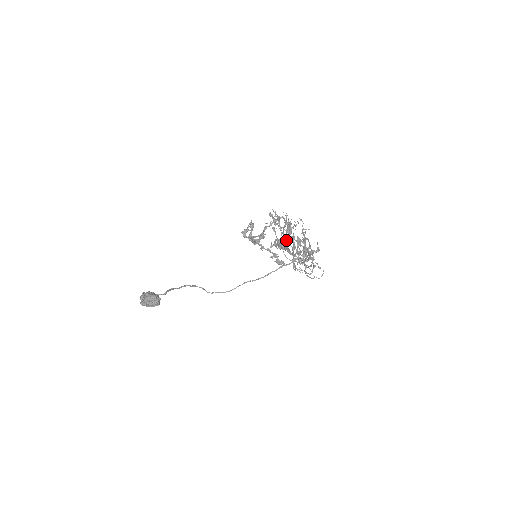
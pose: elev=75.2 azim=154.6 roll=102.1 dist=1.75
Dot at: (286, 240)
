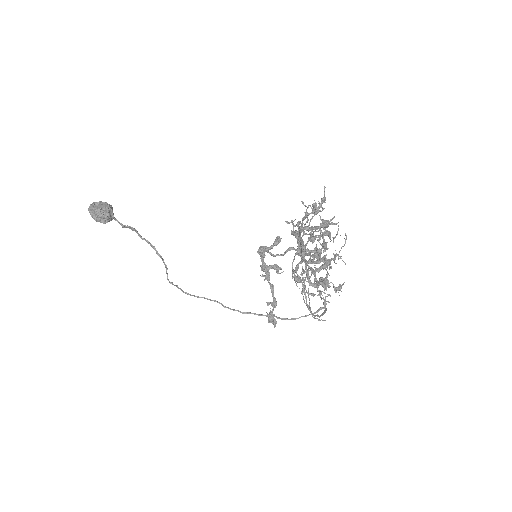
Dot at: (311, 233)
